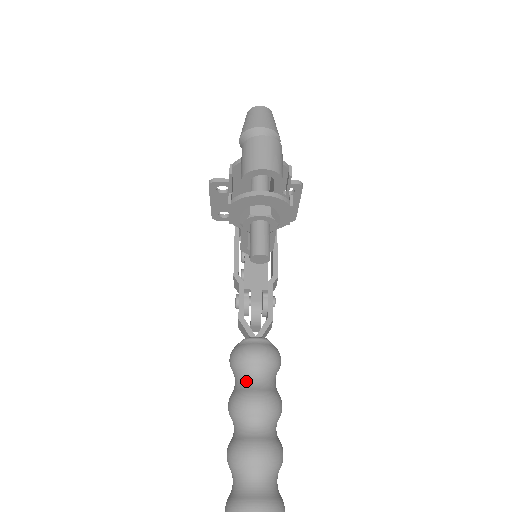
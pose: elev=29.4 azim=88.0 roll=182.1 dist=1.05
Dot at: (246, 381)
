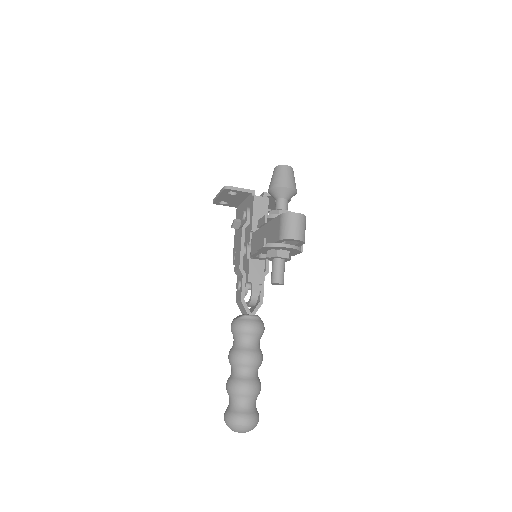
Dot at: (244, 344)
